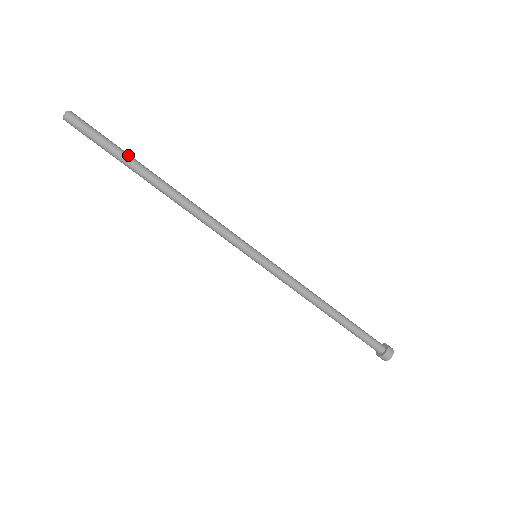
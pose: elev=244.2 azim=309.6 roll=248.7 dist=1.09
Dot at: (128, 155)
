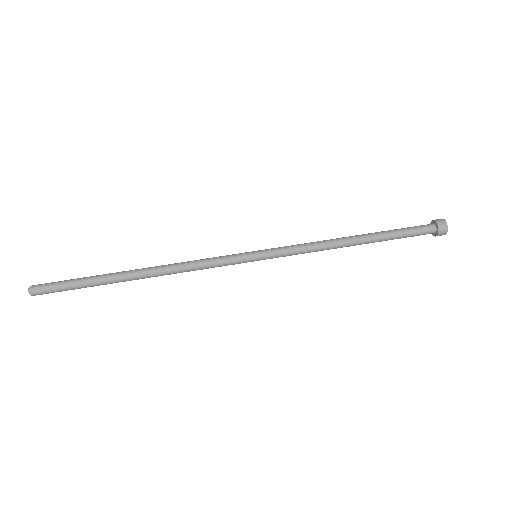
Dot at: occluded
